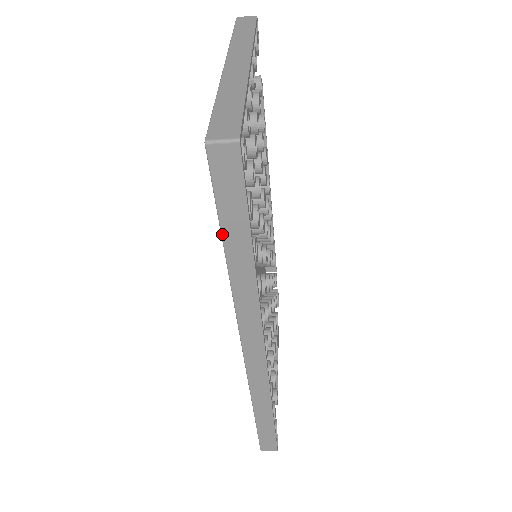
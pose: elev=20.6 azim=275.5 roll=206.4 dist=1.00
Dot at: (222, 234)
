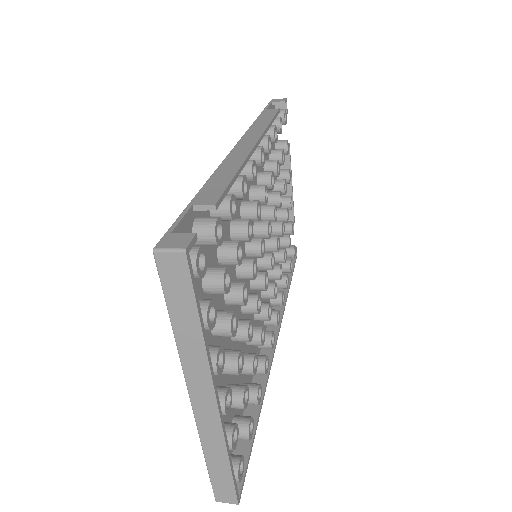
Dot at: occluded
